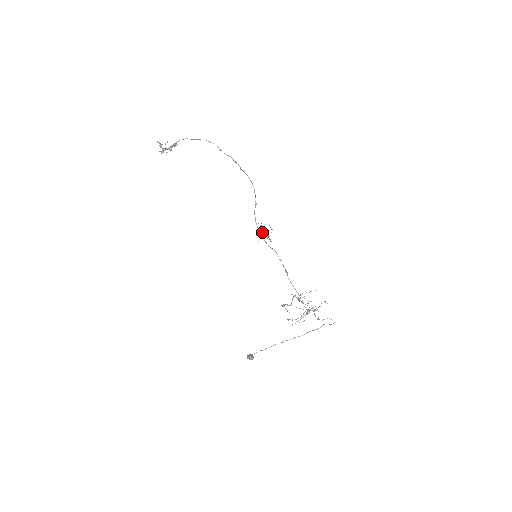
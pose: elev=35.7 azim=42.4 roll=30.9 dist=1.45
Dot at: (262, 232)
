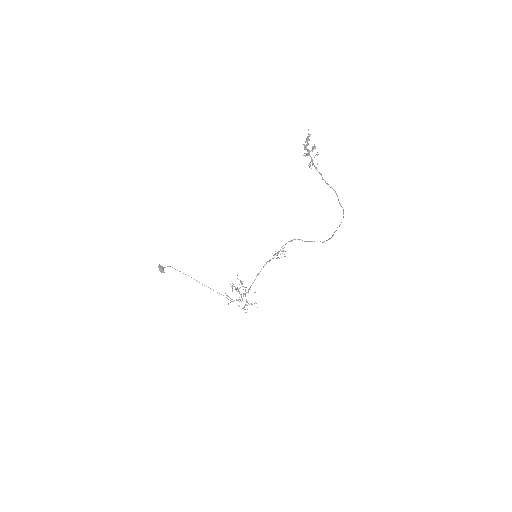
Dot at: occluded
